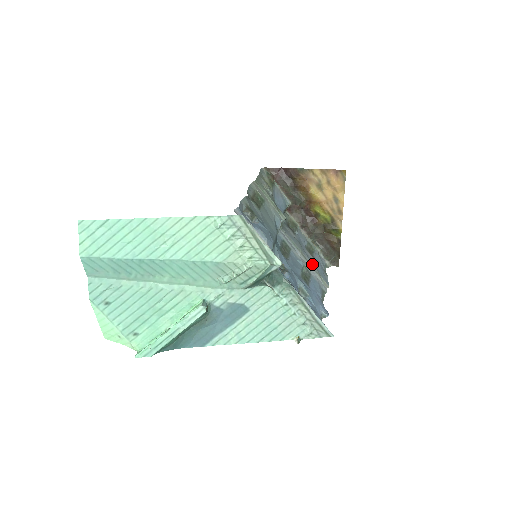
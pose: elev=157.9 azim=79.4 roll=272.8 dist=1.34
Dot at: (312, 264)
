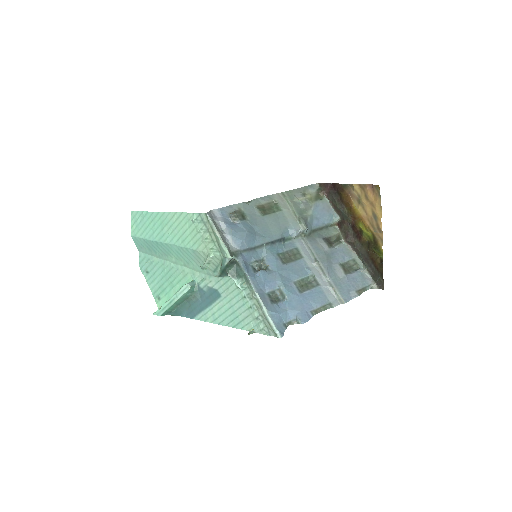
Dot at: (331, 277)
